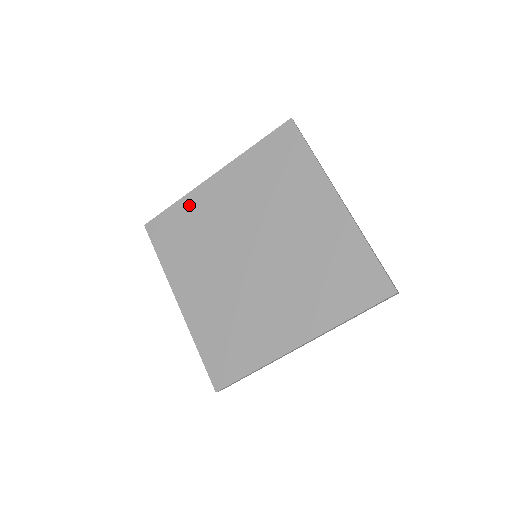
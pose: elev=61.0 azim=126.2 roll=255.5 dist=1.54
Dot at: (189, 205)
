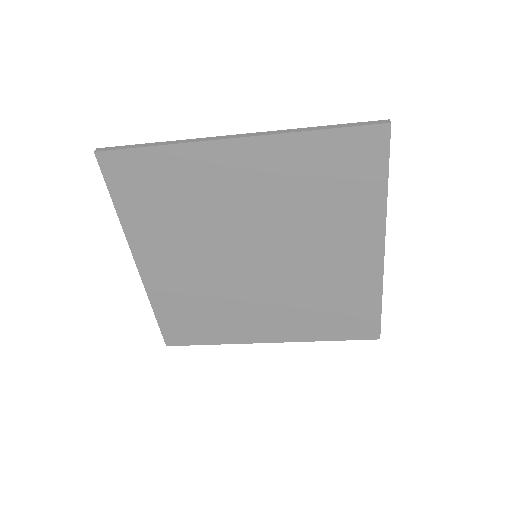
Dot at: (182, 161)
